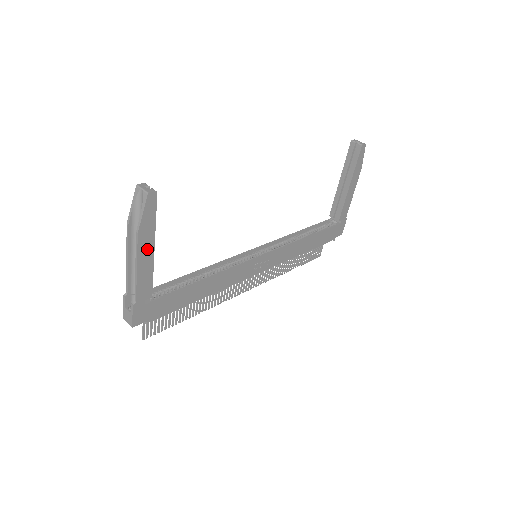
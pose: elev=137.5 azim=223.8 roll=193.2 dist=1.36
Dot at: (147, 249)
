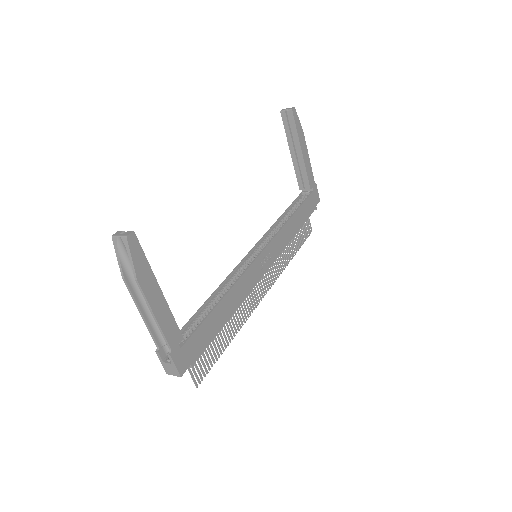
Dot at: (154, 292)
